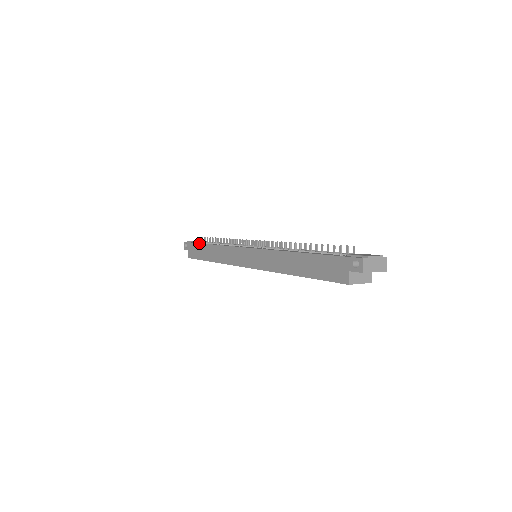
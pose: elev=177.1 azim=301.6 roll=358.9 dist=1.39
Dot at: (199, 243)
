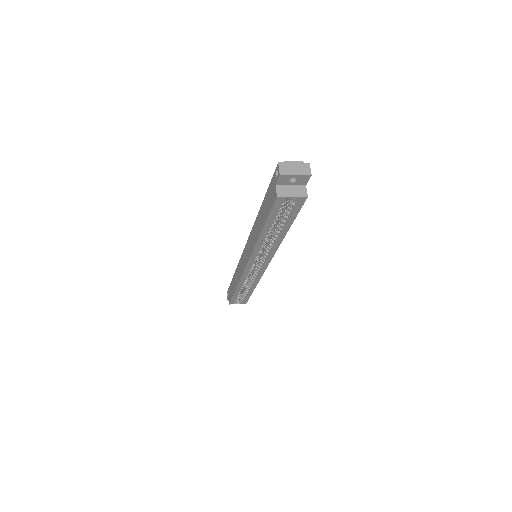
Dot at: (231, 282)
